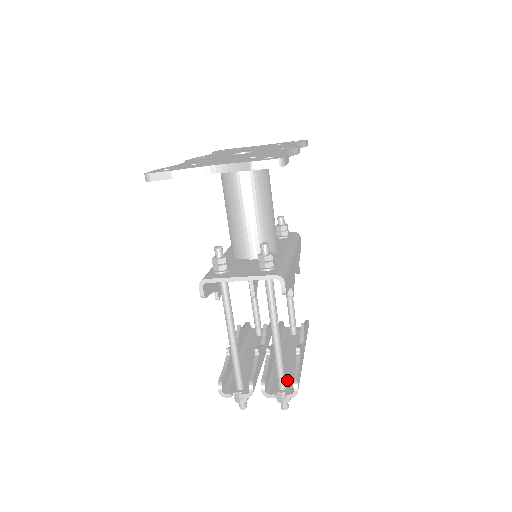
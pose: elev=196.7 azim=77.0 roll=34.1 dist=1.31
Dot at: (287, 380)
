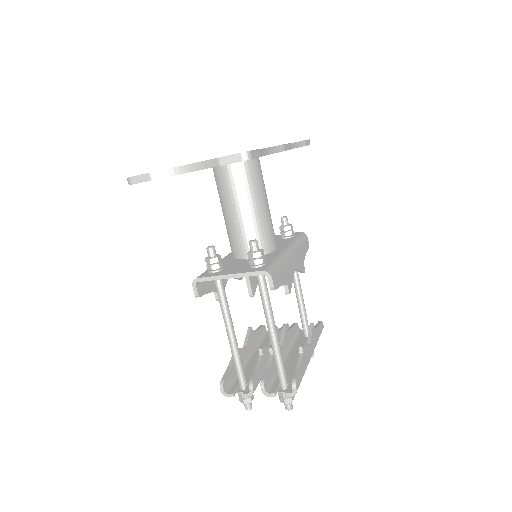
Dot at: (290, 380)
